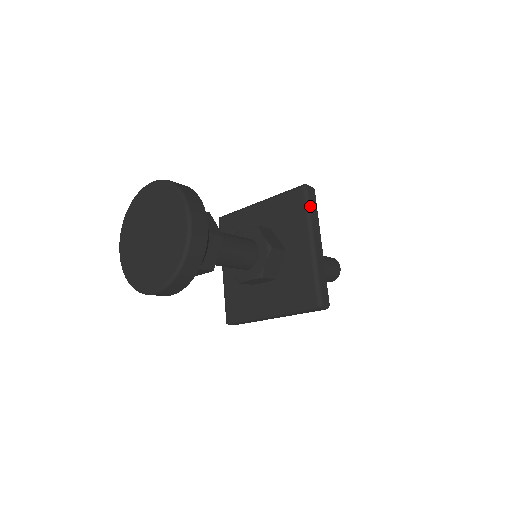
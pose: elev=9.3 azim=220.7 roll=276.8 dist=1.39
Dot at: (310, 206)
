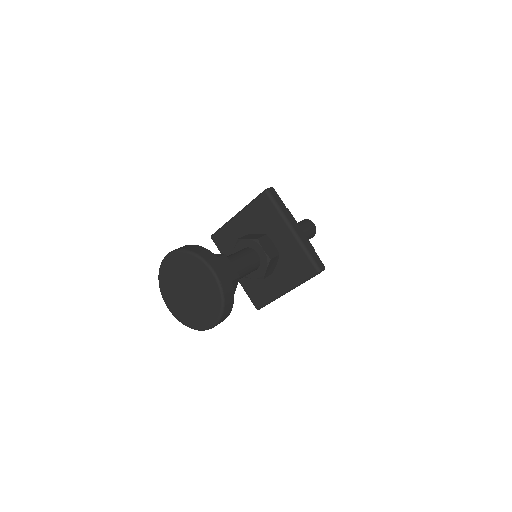
Dot at: occluded
